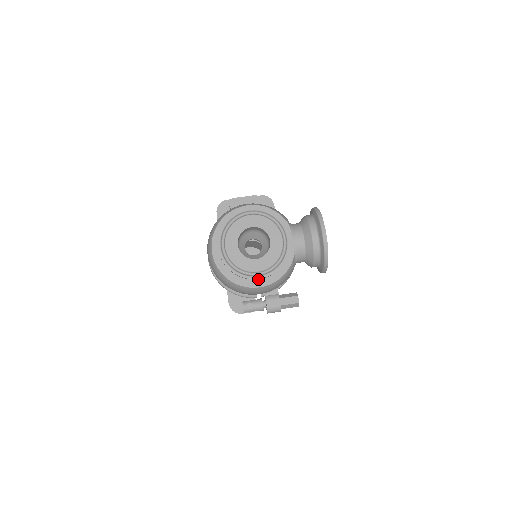
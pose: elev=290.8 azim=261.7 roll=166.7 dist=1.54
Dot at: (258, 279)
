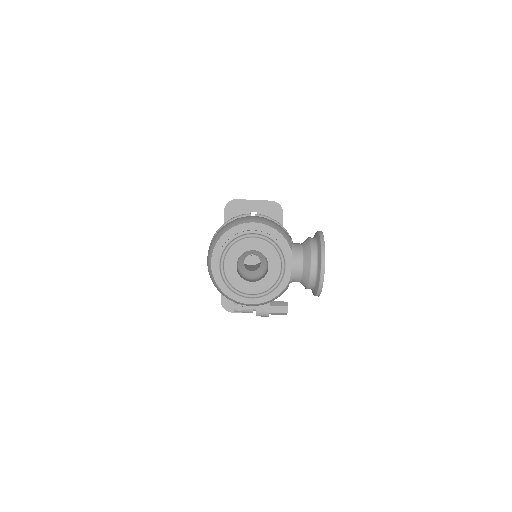
Dot at: occluded
